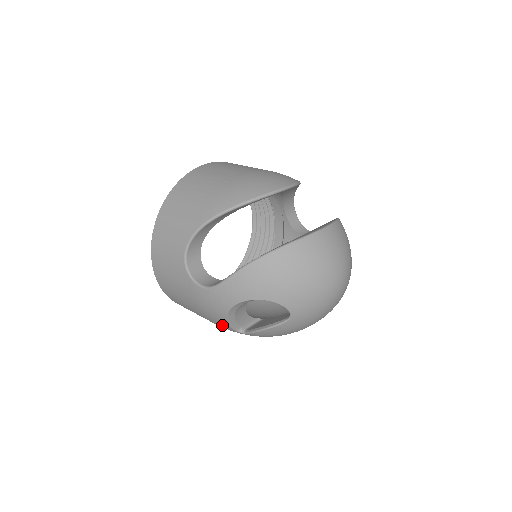
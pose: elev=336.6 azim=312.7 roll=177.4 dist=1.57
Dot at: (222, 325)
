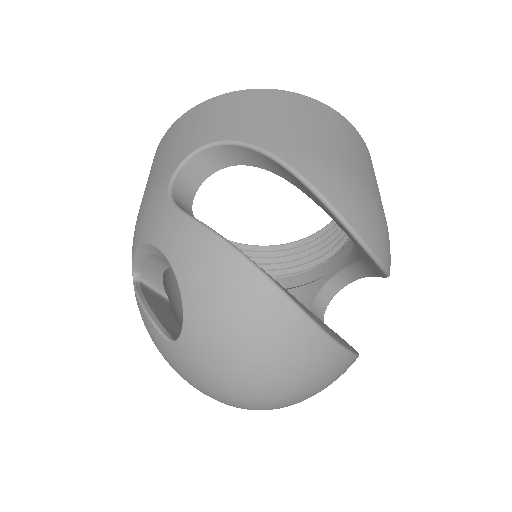
Dot at: occluded
